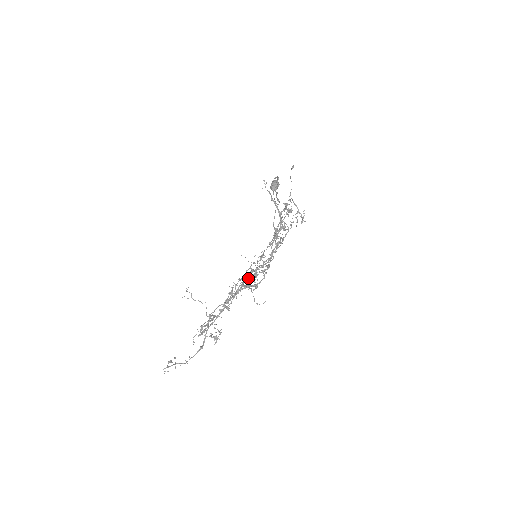
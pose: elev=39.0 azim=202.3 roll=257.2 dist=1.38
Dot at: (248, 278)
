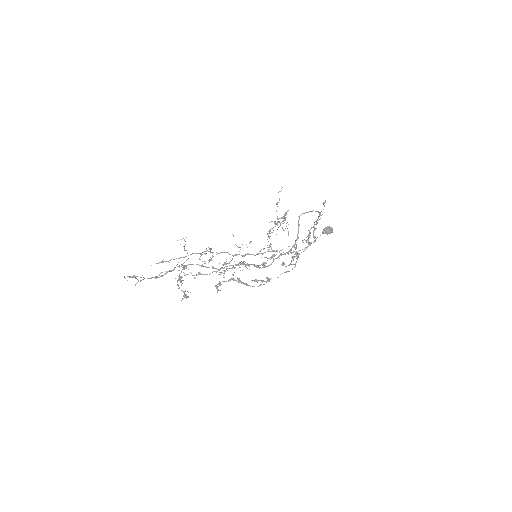
Dot at: (235, 265)
